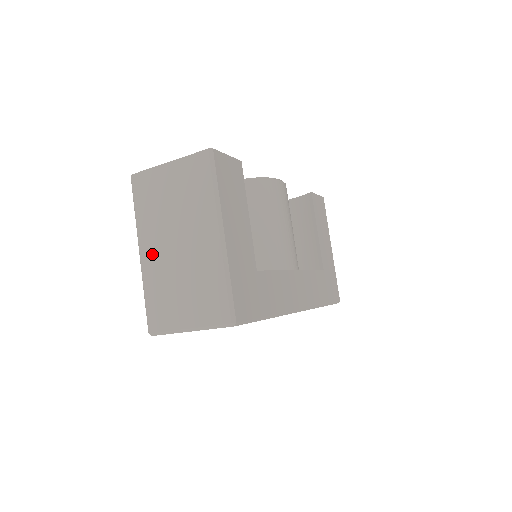
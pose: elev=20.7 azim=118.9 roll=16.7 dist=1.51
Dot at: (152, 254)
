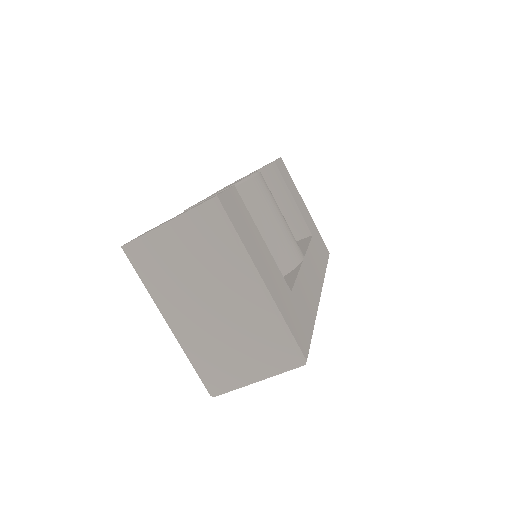
Dot at: (185, 322)
